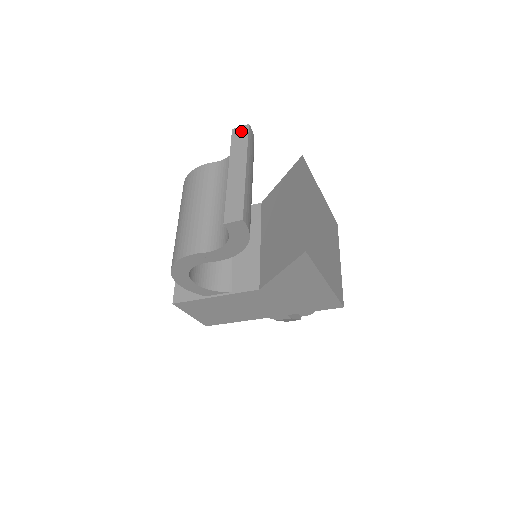
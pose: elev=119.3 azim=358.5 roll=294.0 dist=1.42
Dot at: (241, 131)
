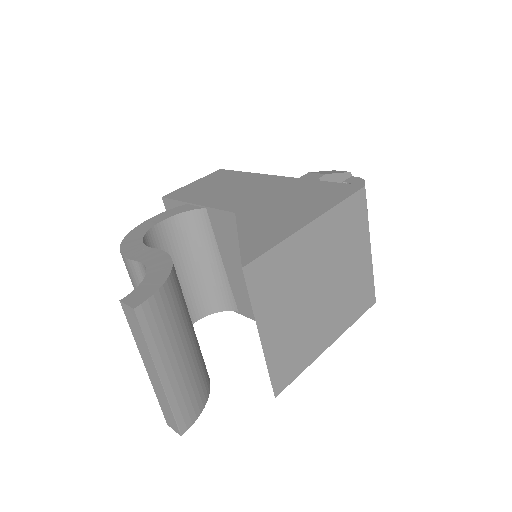
Dot at: (130, 315)
